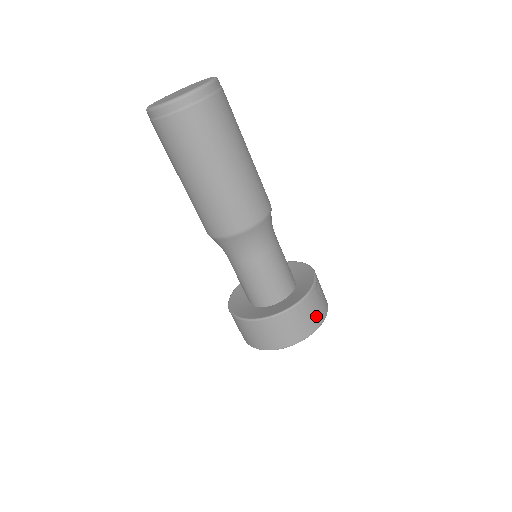
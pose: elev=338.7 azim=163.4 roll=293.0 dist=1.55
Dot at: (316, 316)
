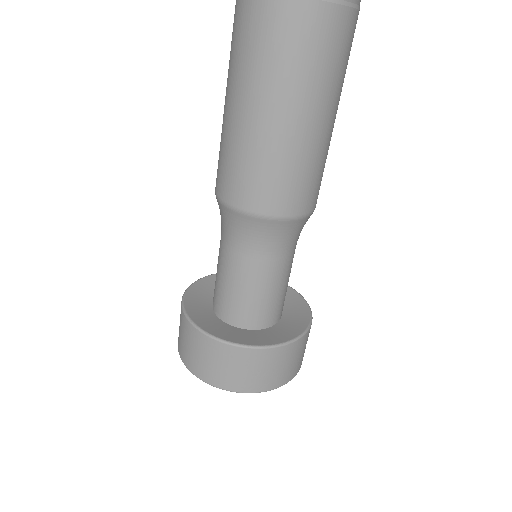
Dot at: (303, 354)
